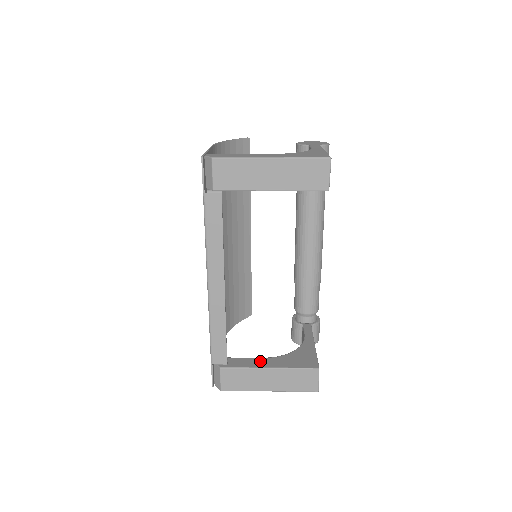
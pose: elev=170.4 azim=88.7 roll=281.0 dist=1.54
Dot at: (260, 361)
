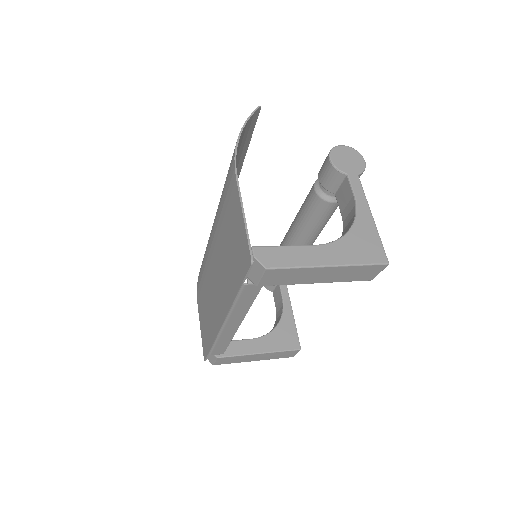
Dot at: (251, 345)
